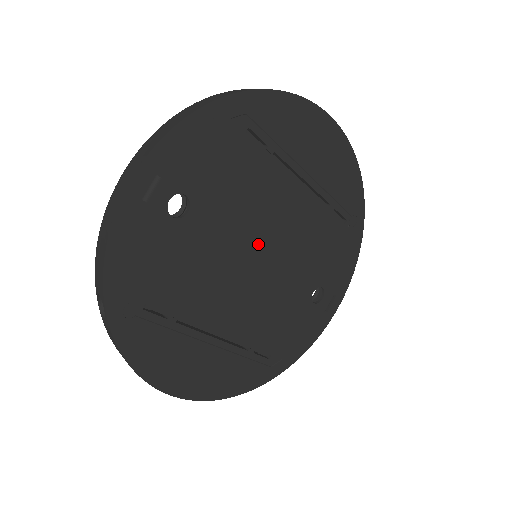
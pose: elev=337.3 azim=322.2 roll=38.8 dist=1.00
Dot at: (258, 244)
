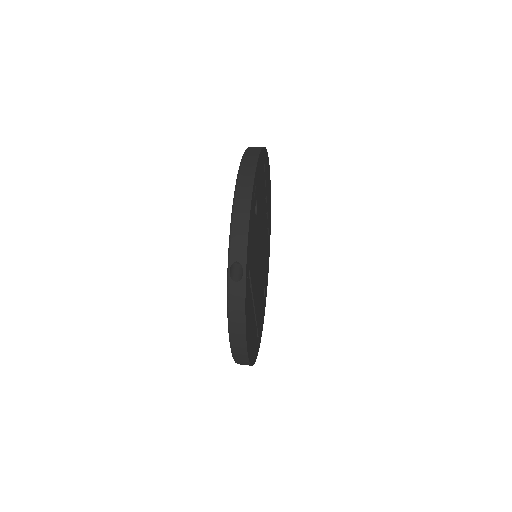
Dot at: (261, 246)
